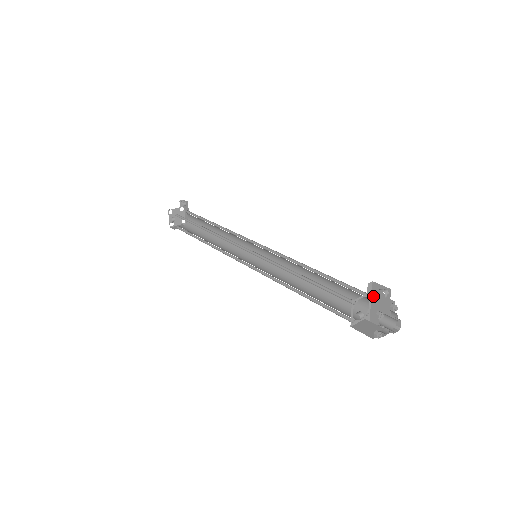
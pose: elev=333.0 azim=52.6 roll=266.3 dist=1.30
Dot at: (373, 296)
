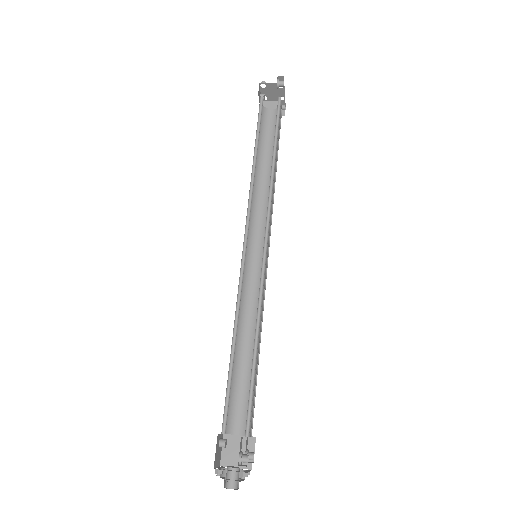
Dot at: occluded
